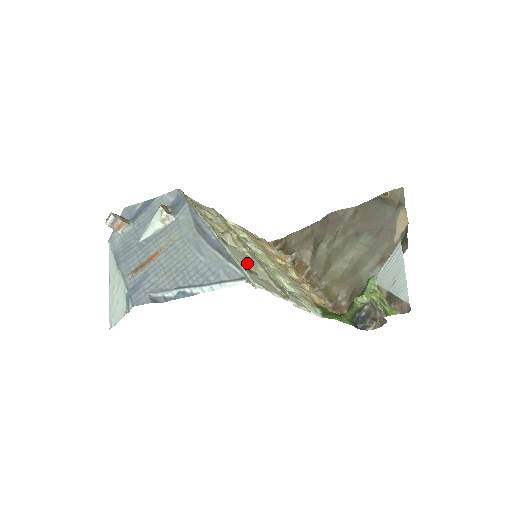
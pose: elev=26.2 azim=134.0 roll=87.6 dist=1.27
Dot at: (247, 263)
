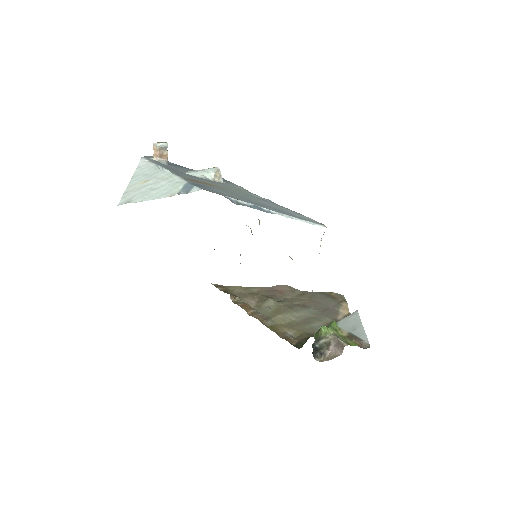
Dot at: occluded
